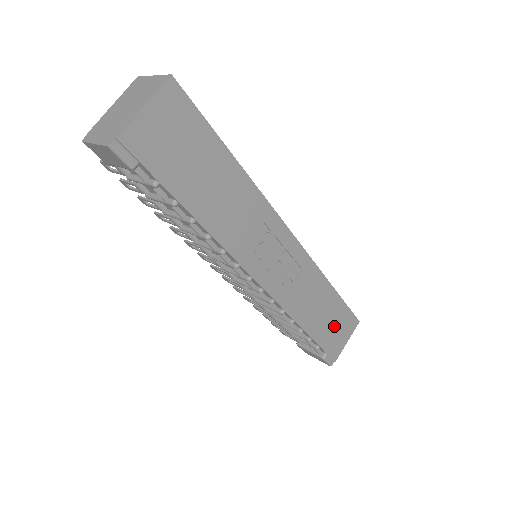
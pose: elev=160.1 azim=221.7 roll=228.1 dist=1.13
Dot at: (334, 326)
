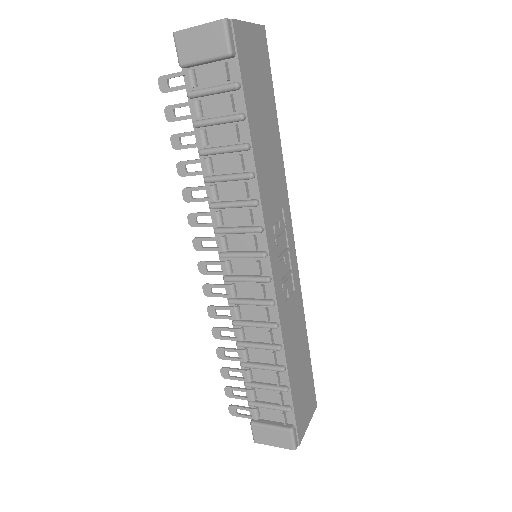
Dot at: (303, 390)
